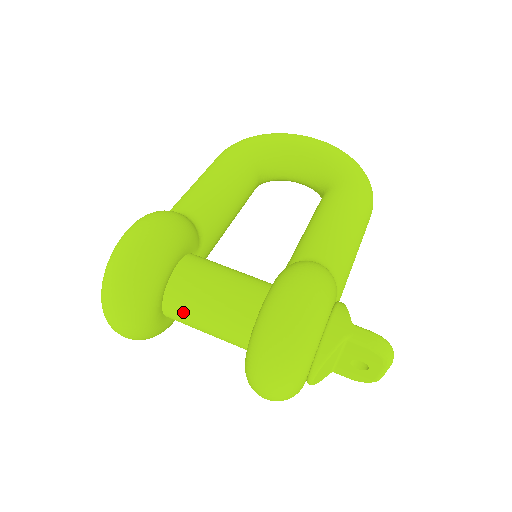
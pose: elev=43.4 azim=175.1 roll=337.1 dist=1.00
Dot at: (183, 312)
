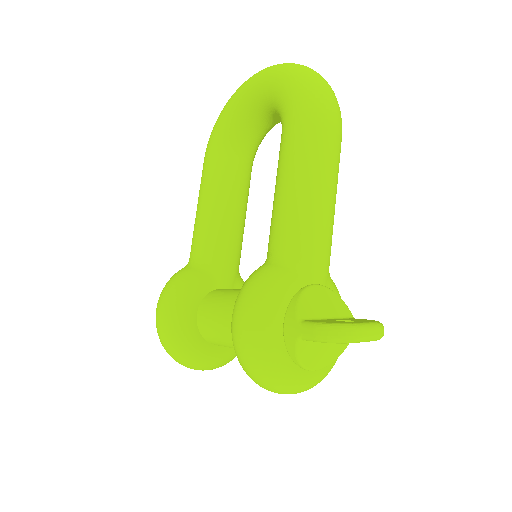
Dot at: occluded
